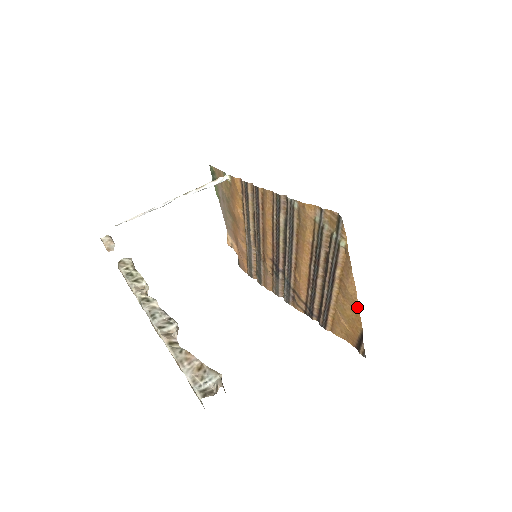
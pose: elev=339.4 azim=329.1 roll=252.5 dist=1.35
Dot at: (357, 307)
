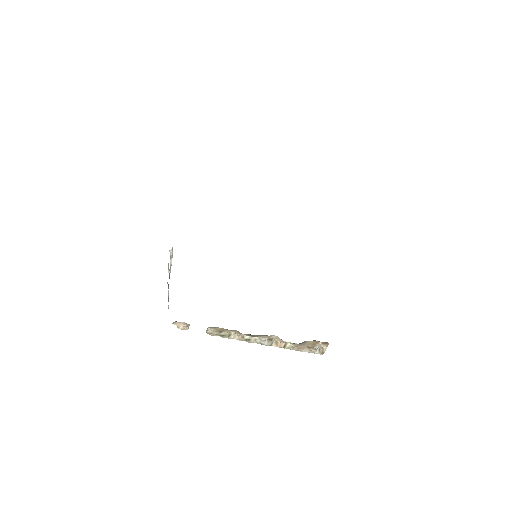
Dot at: occluded
